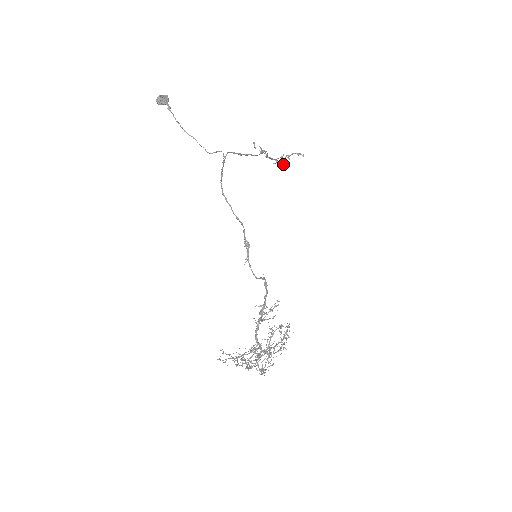
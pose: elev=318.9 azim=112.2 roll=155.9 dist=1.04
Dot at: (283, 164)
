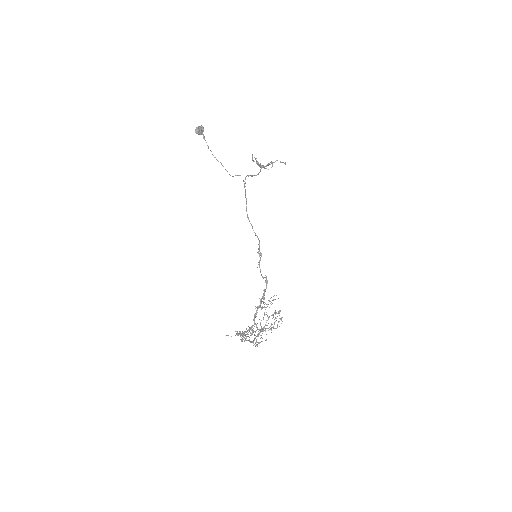
Dot at: occluded
